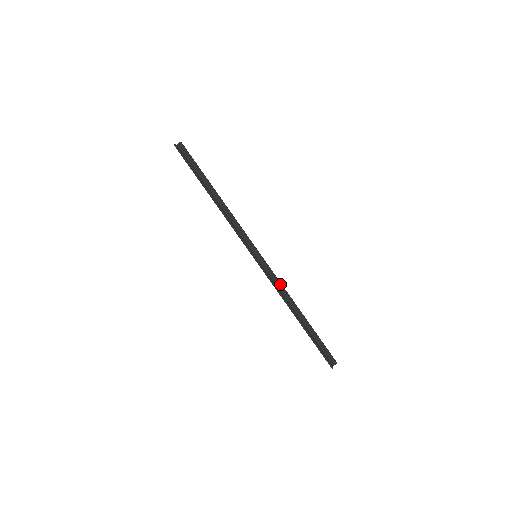
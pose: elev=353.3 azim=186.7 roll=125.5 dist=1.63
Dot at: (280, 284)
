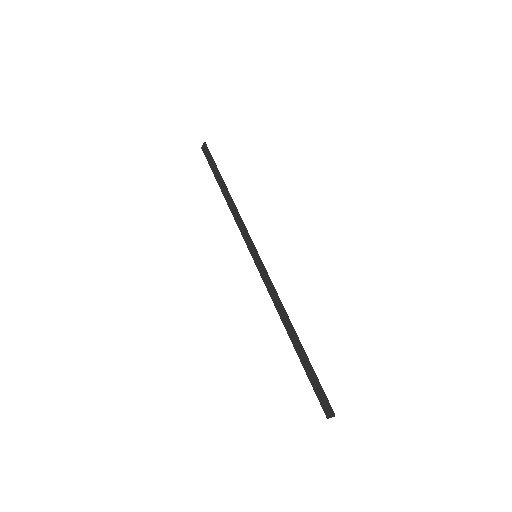
Dot at: occluded
